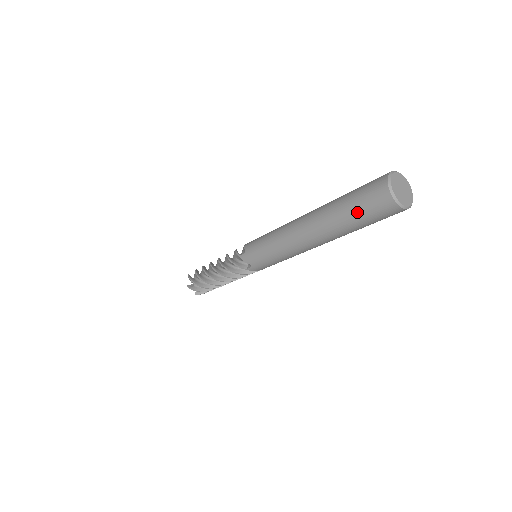
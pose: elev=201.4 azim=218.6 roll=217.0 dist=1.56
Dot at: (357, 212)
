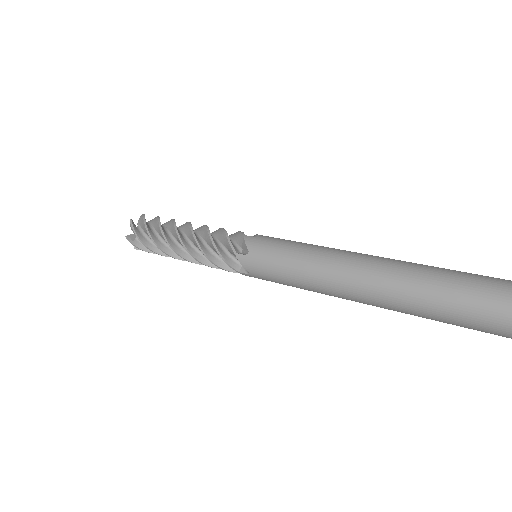
Dot at: (464, 327)
